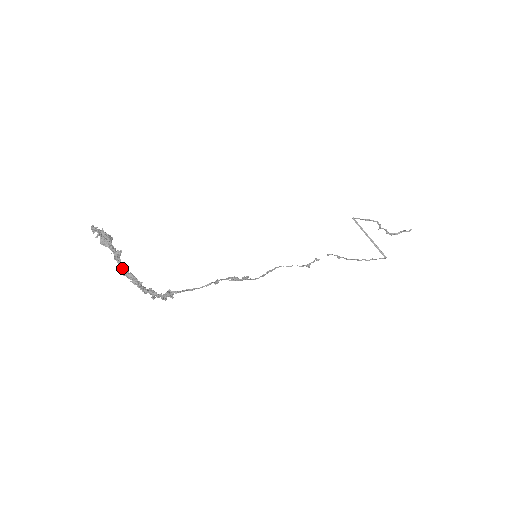
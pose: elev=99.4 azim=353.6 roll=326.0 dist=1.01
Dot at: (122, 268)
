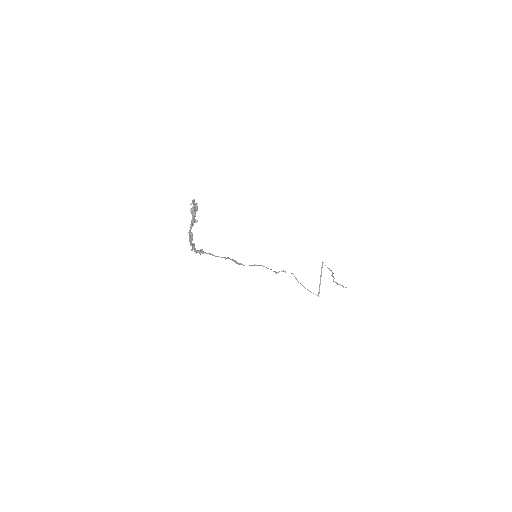
Dot at: occluded
